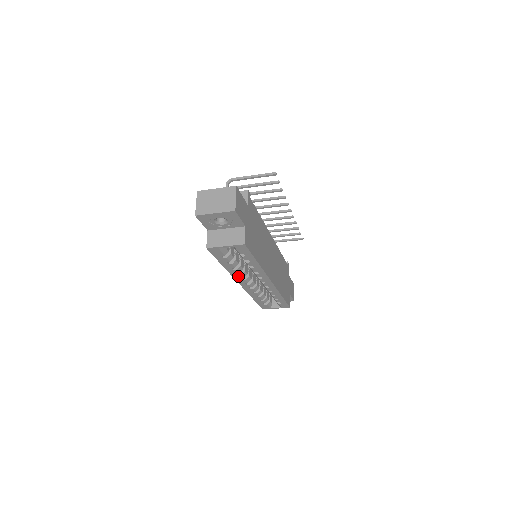
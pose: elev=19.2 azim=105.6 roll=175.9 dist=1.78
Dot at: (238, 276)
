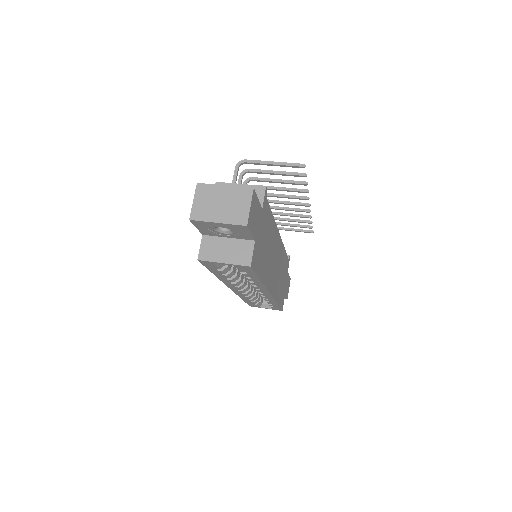
Dot at: (231, 284)
